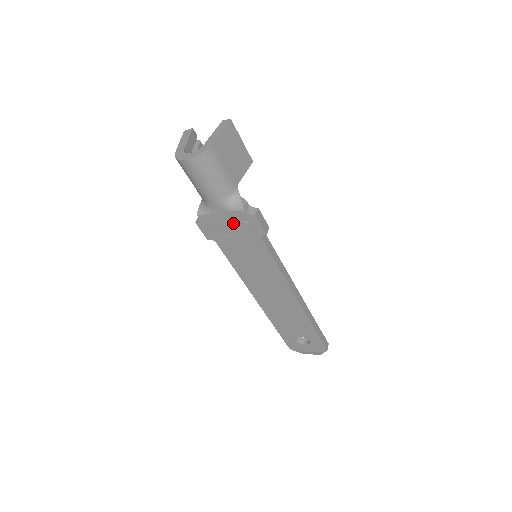
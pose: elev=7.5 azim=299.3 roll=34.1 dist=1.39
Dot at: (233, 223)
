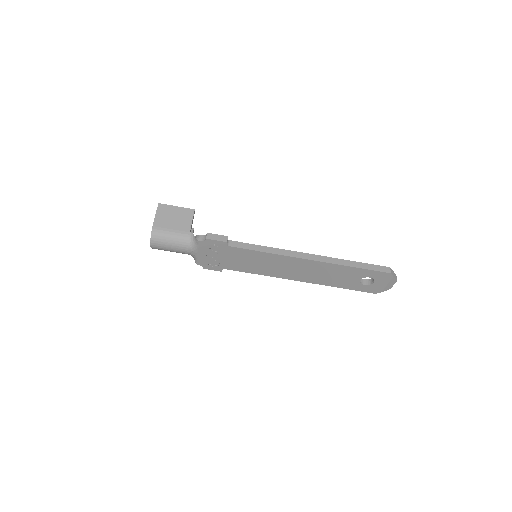
Dot at: (210, 252)
